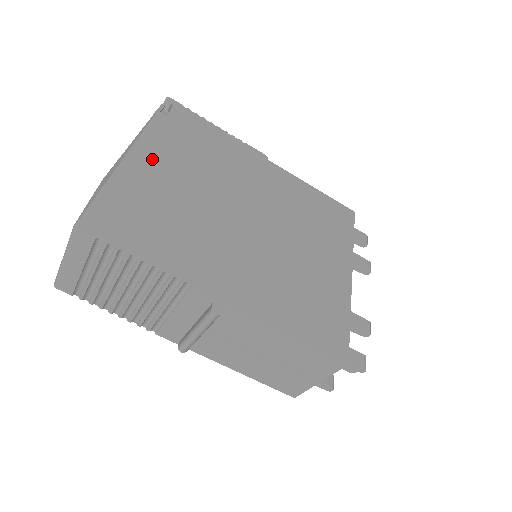
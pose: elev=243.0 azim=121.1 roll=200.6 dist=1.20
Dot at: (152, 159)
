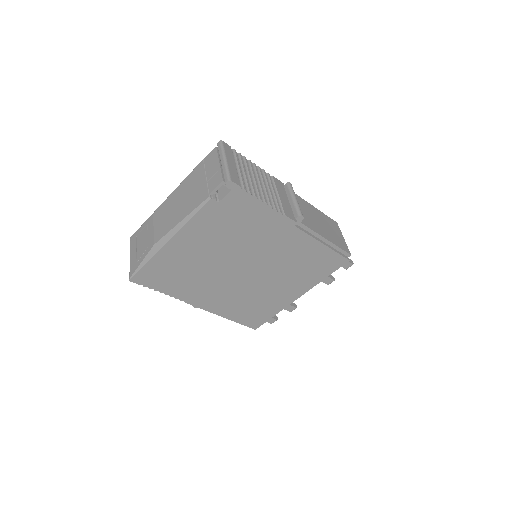
Dot at: (189, 240)
